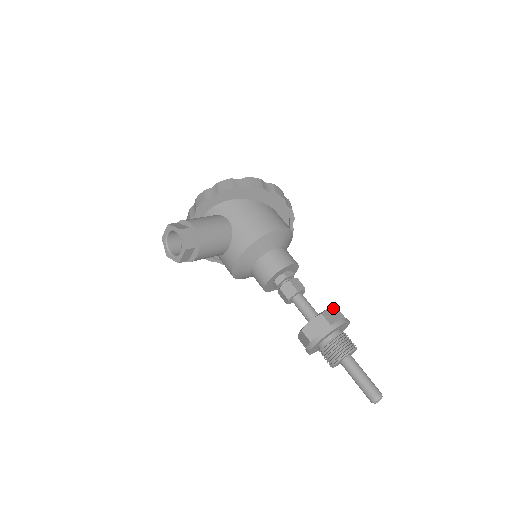
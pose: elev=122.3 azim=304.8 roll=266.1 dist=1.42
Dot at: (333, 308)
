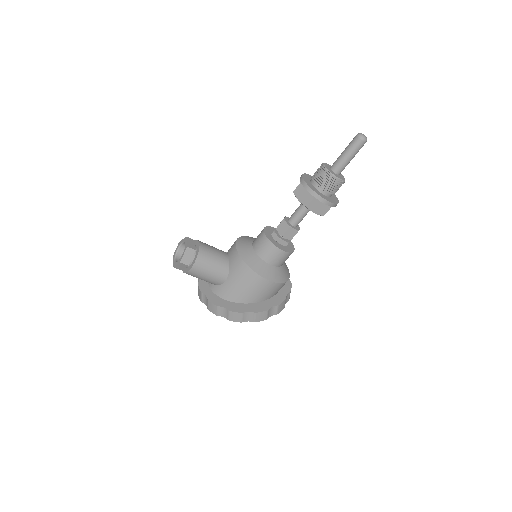
Dot at: occluded
